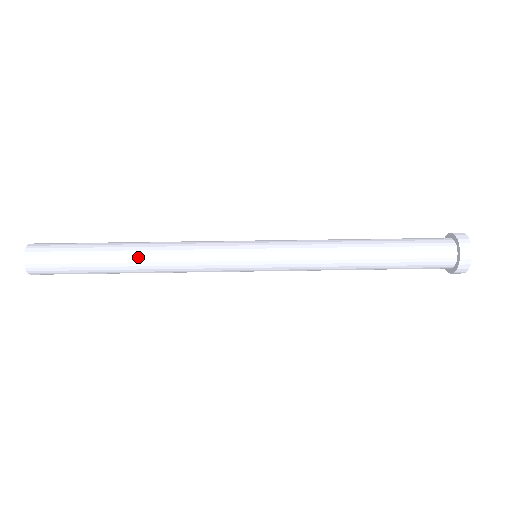
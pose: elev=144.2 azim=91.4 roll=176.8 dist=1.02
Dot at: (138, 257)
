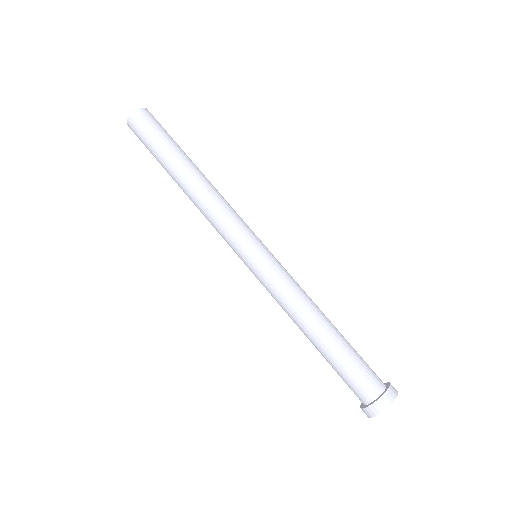
Dot at: (183, 191)
